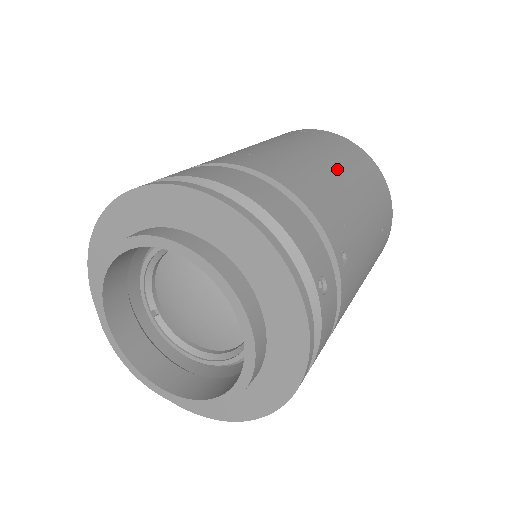
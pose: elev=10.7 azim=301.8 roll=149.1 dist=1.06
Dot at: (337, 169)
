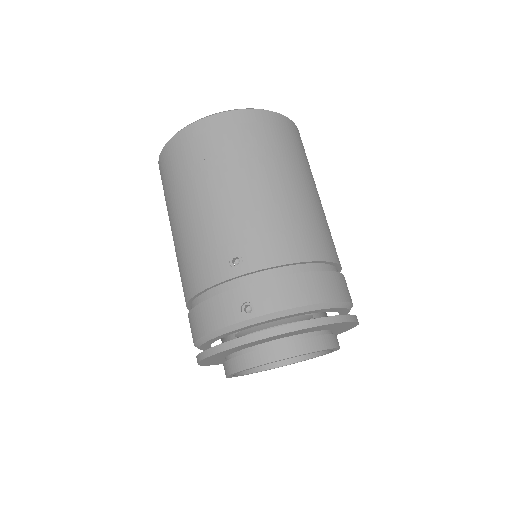
Dot at: (317, 192)
